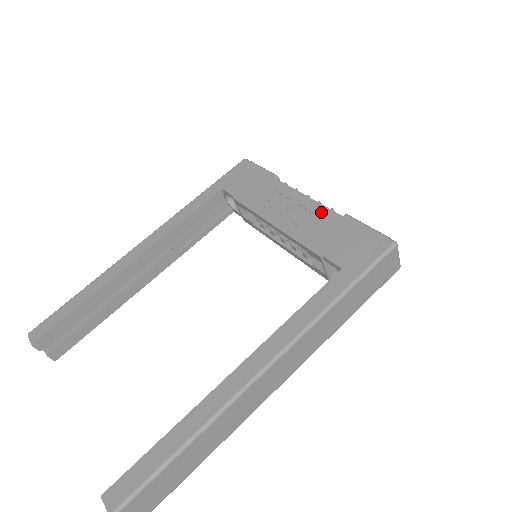
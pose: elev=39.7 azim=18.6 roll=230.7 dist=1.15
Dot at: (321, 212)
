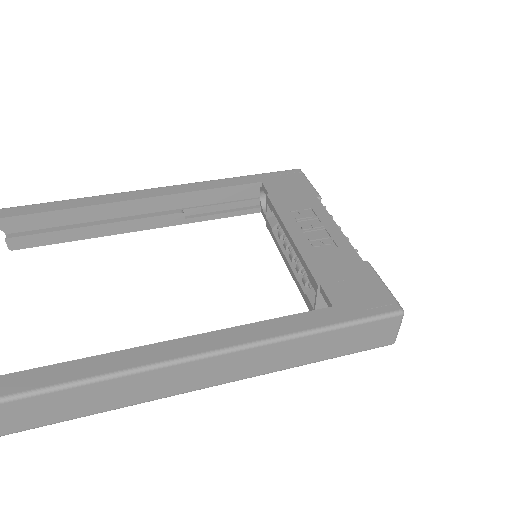
Dot at: (343, 246)
